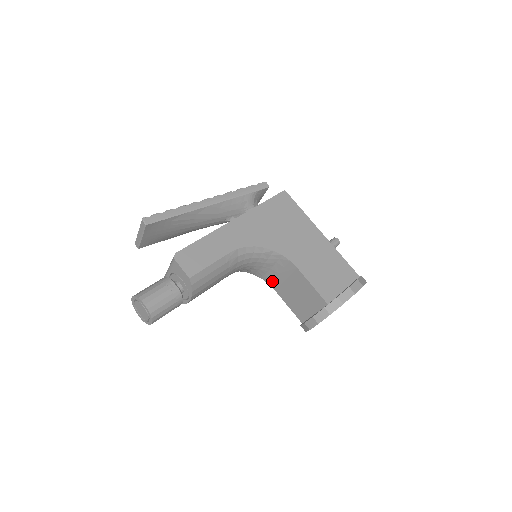
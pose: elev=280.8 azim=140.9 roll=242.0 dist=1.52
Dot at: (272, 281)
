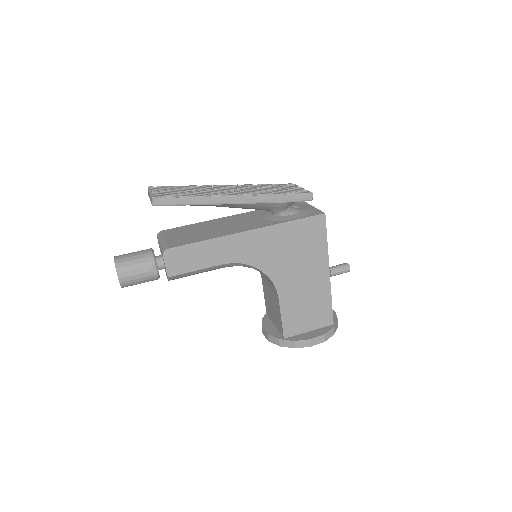
Dot at: occluded
